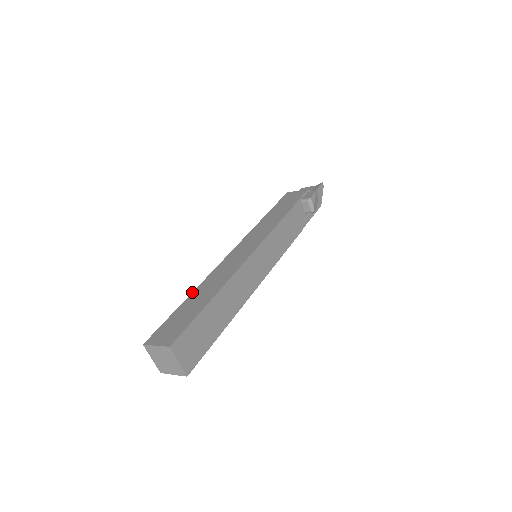
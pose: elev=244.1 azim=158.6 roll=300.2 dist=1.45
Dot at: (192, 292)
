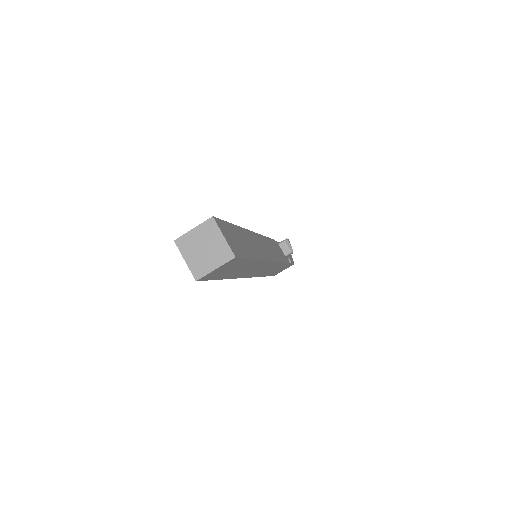
Dot at: occluded
